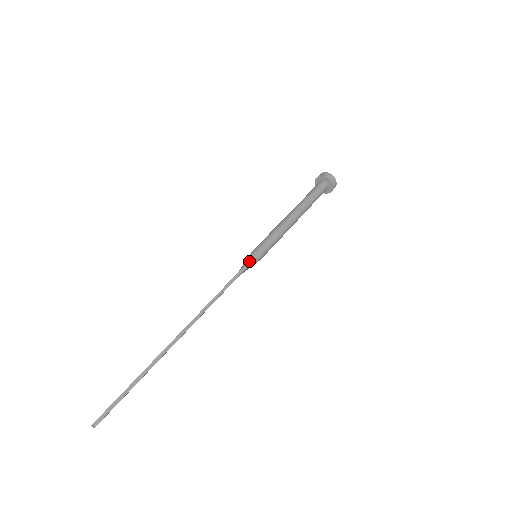
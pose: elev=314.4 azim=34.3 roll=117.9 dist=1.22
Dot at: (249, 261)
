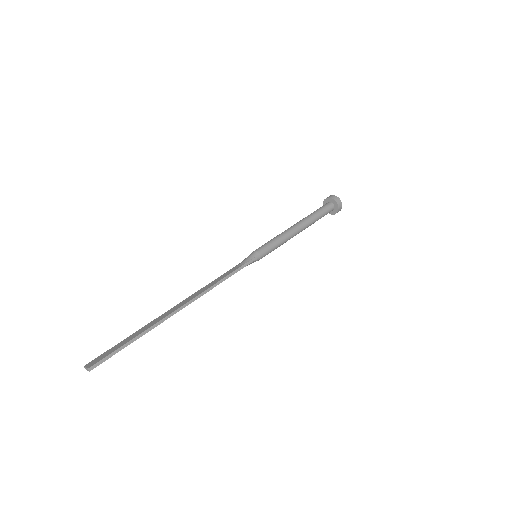
Dot at: (250, 261)
